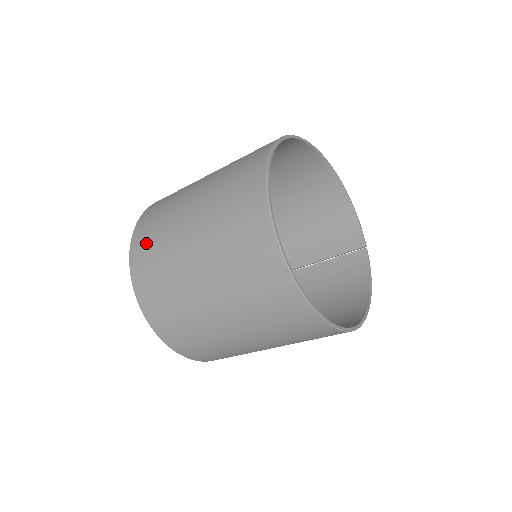
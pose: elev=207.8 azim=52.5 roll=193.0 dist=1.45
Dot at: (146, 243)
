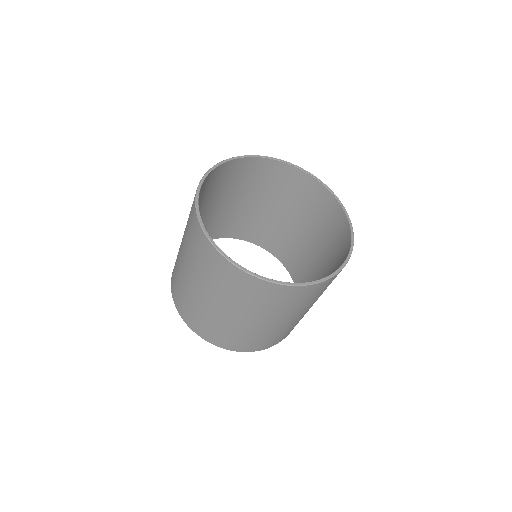
Dot at: (174, 284)
